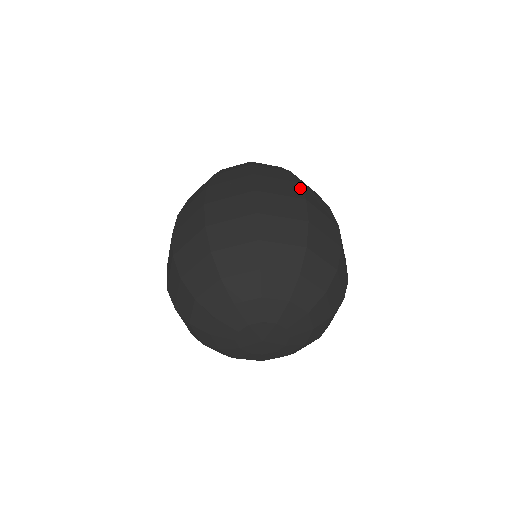
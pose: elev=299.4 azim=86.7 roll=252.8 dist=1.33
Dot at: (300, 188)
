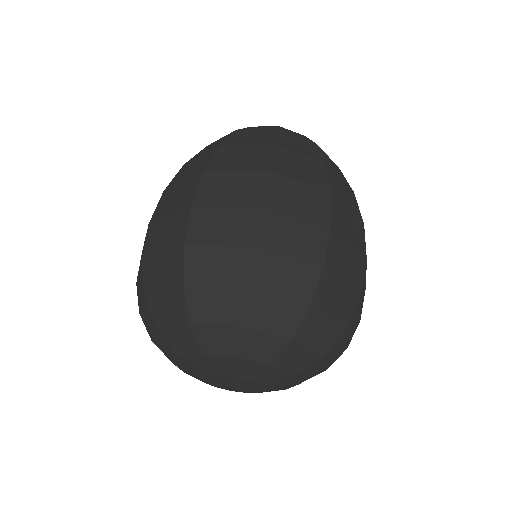
Dot at: (328, 204)
